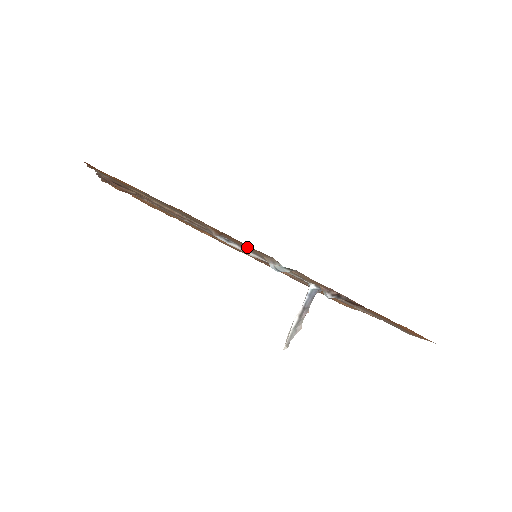
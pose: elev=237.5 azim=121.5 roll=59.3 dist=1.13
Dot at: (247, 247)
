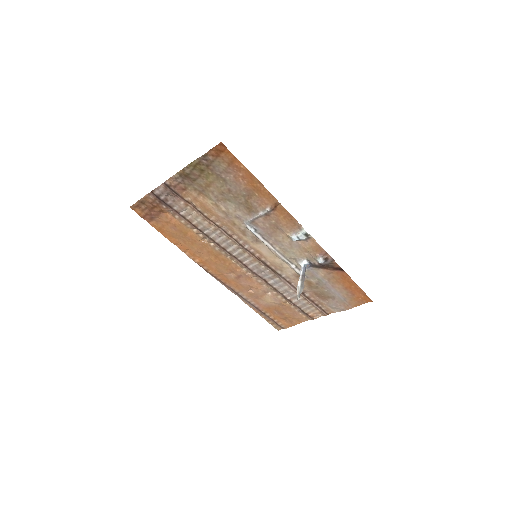
Dot at: (283, 222)
